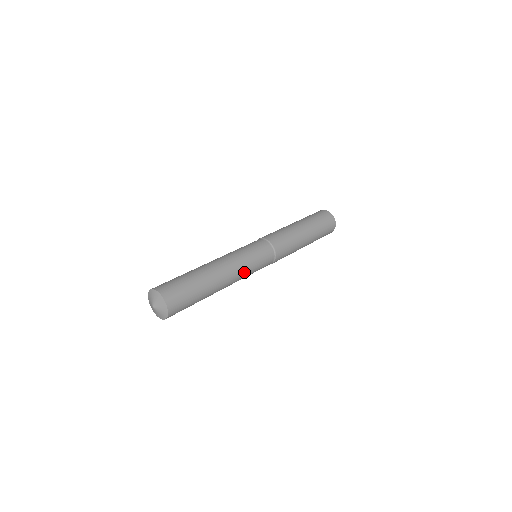
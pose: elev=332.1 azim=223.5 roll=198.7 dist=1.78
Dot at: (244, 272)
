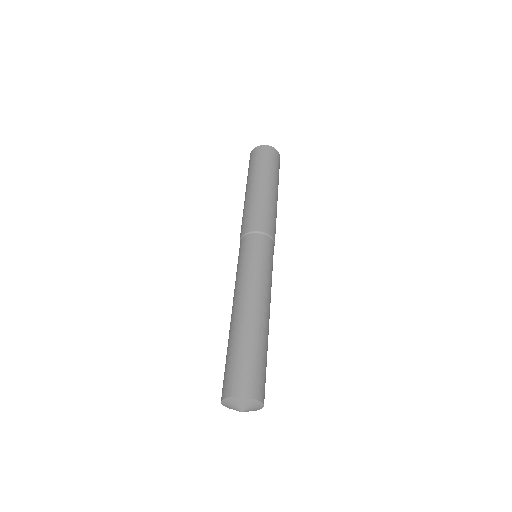
Dot at: occluded
